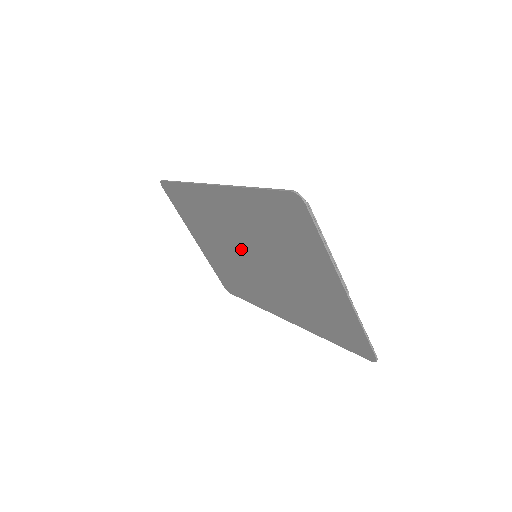
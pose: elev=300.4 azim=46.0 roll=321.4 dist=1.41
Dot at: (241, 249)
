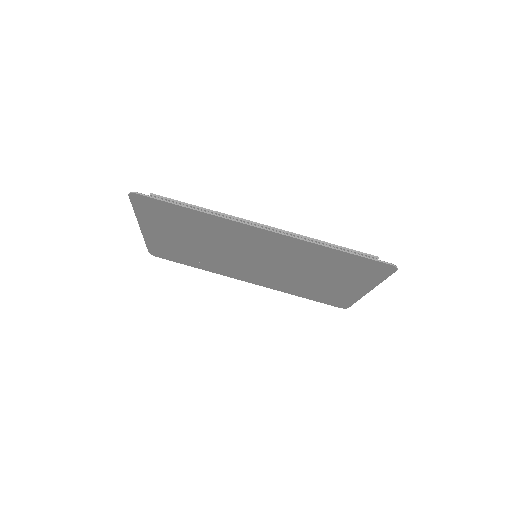
Dot at: (245, 254)
